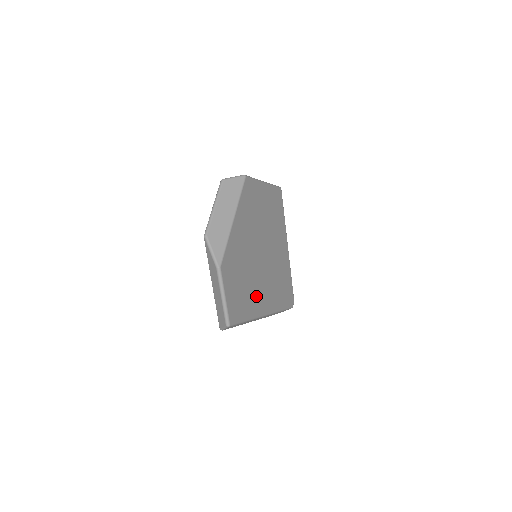
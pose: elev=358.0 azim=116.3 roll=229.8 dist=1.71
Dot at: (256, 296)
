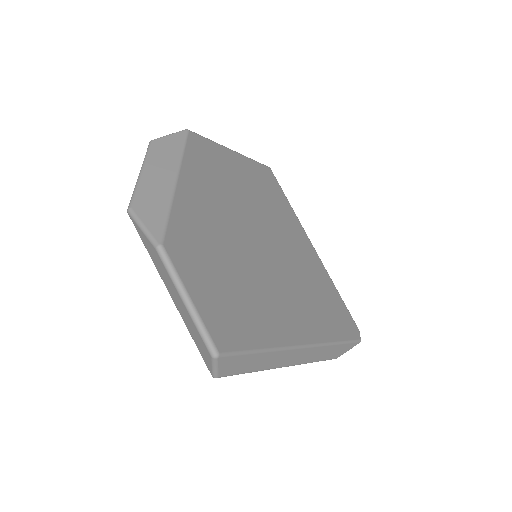
Dot at: (271, 310)
